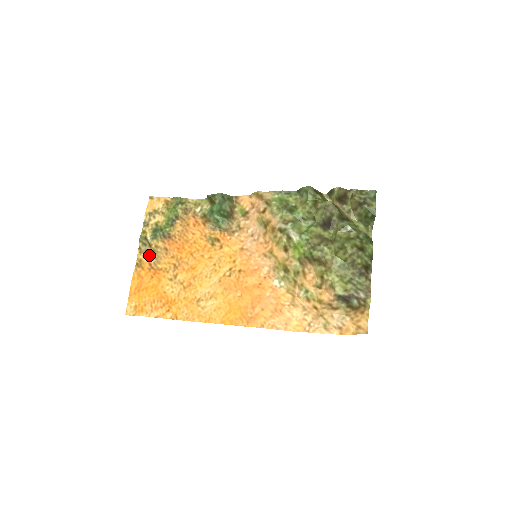
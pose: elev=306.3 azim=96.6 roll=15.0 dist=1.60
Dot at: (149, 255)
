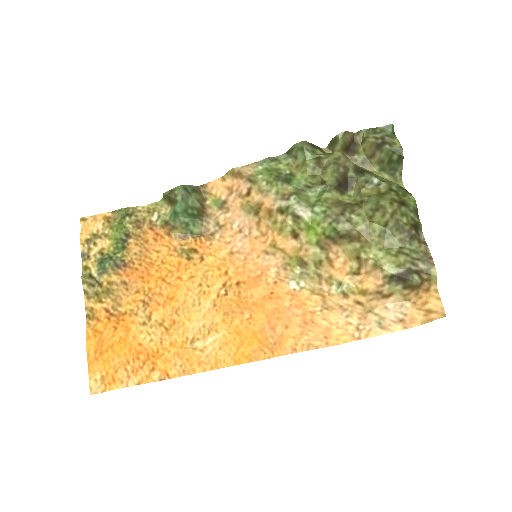
Dot at: (102, 298)
